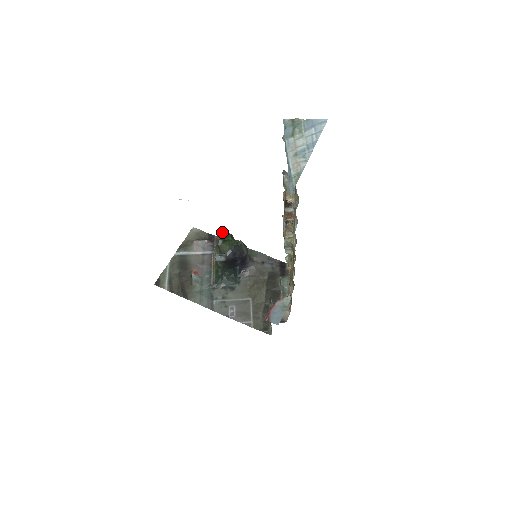
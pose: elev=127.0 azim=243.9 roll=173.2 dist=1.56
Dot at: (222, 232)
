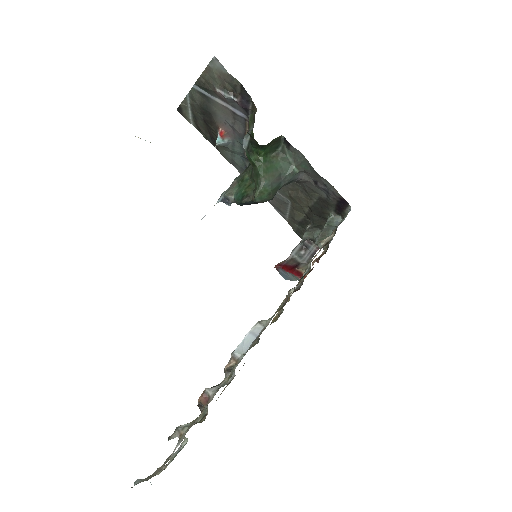
Dot at: (247, 132)
